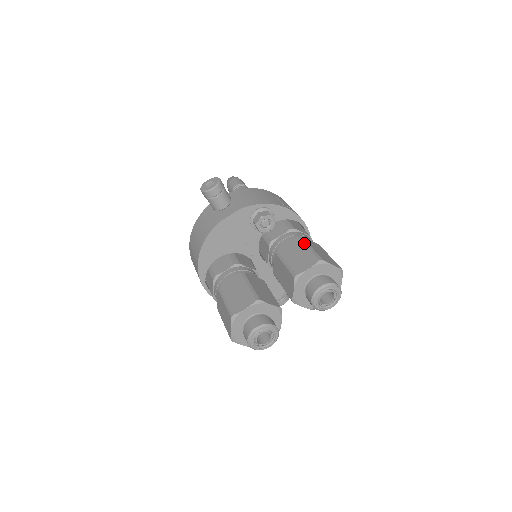
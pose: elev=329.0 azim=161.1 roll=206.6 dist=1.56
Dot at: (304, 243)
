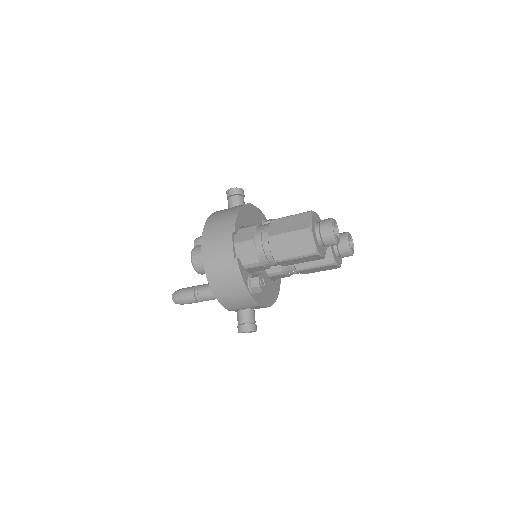
Dot at: occluded
